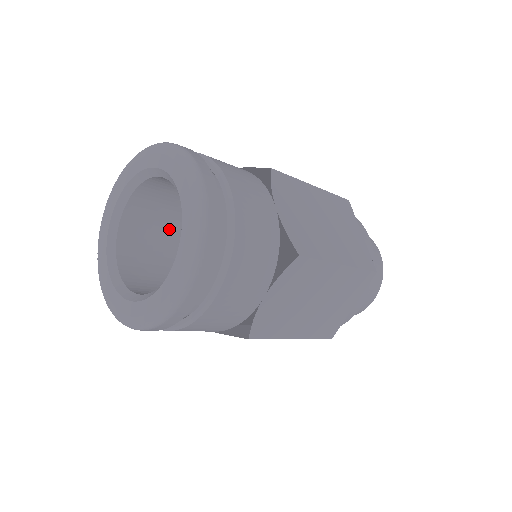
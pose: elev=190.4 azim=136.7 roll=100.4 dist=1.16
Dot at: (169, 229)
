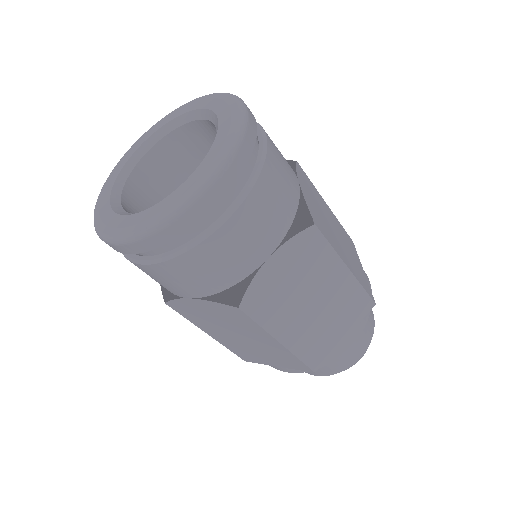
Dot at: occluded
